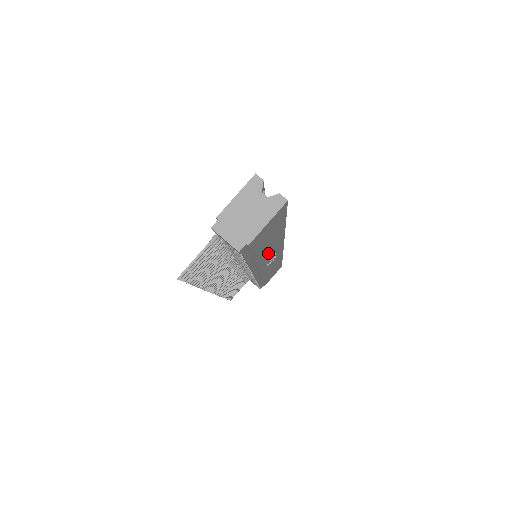
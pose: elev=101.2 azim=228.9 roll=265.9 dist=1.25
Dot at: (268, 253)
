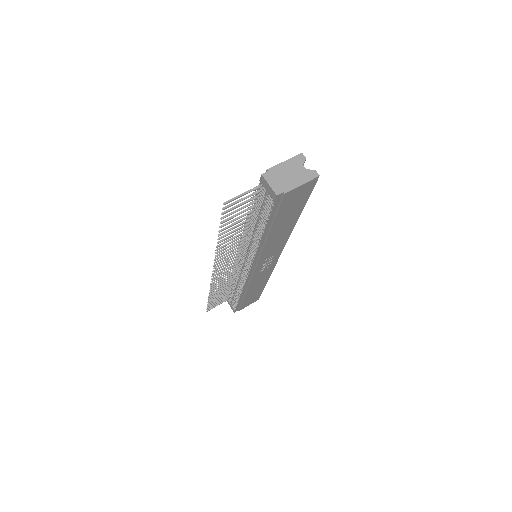
Dot at: (274, 242)
